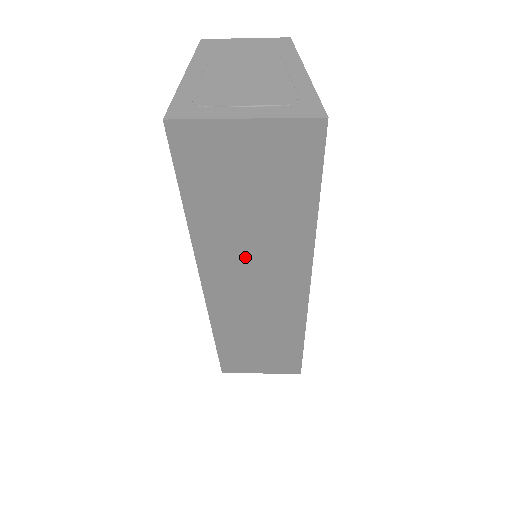
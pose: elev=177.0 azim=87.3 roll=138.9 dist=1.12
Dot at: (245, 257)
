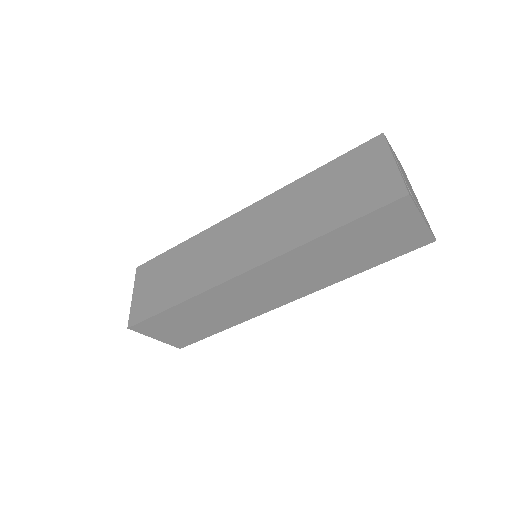
Dot at: (305, 268)
